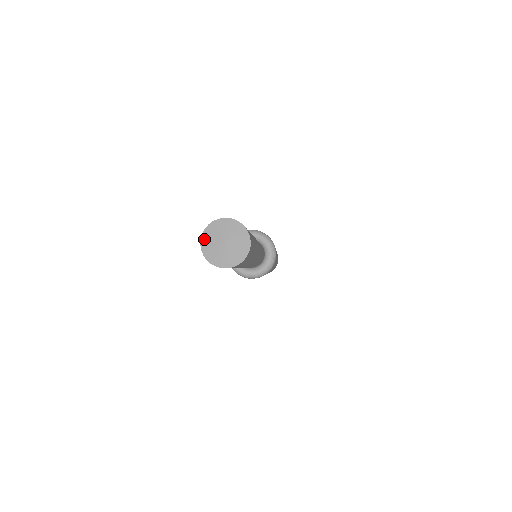
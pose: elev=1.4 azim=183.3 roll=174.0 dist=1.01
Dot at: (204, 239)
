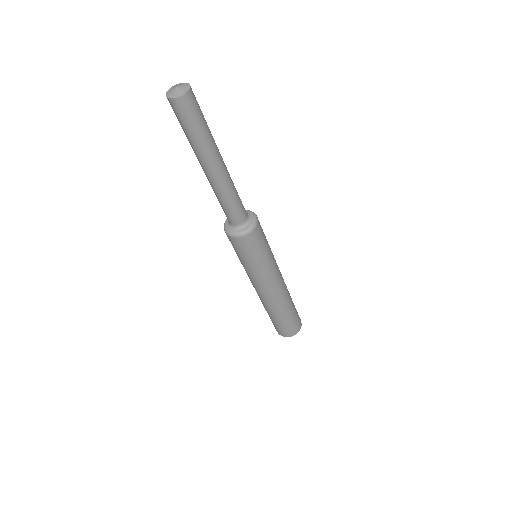
Dot at: (173, 87)
